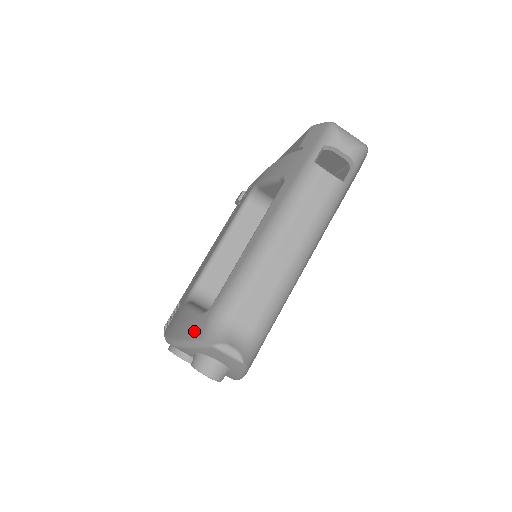
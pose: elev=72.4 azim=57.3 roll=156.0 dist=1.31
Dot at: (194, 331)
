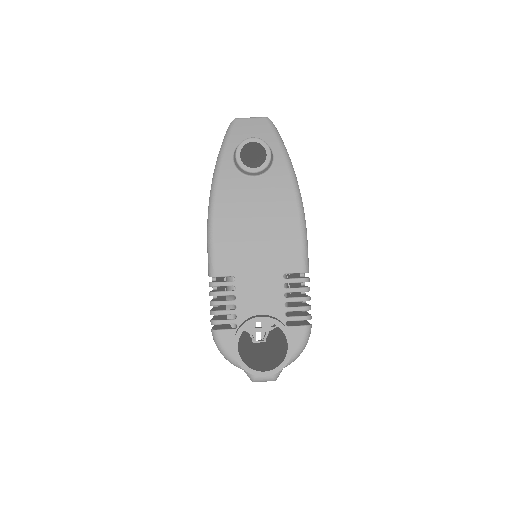
Dot at: occluded
